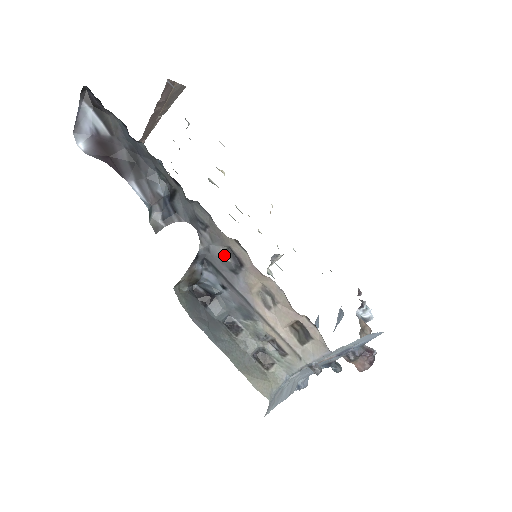
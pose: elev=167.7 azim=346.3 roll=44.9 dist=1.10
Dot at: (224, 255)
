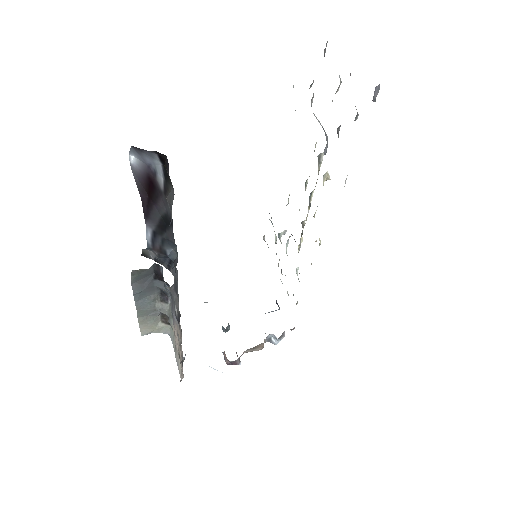
Dot at: occluded
